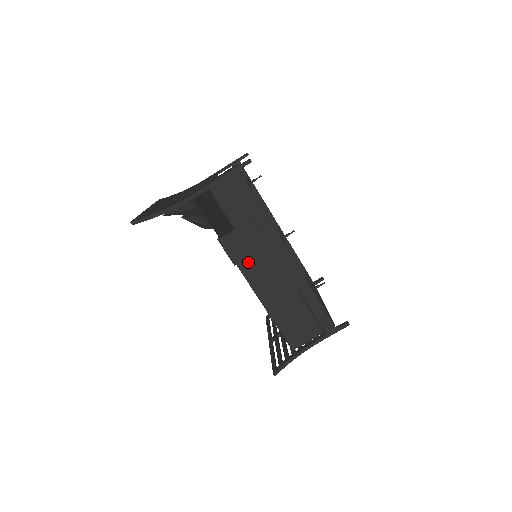
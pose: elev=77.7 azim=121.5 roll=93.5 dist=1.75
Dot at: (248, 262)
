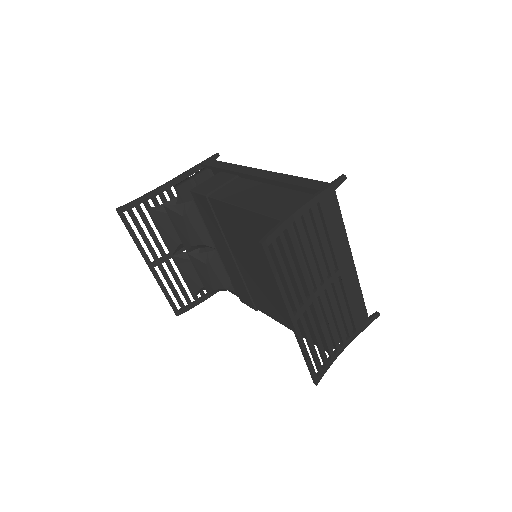
Dot at: (220, 191)
